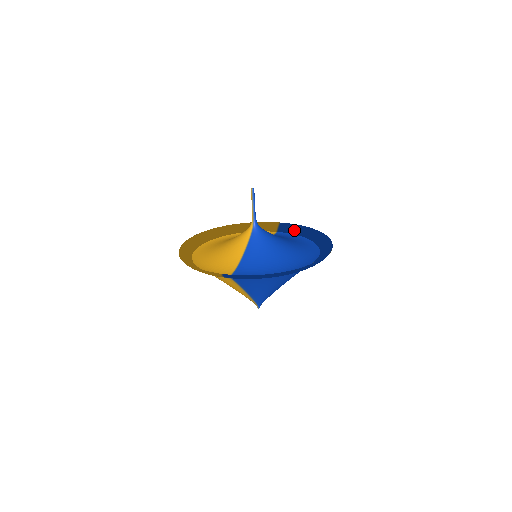
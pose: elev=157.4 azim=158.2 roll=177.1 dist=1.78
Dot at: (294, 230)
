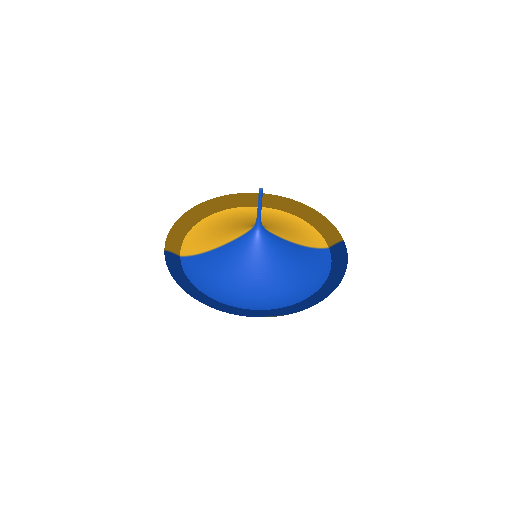
Dot at: (337, 261)
